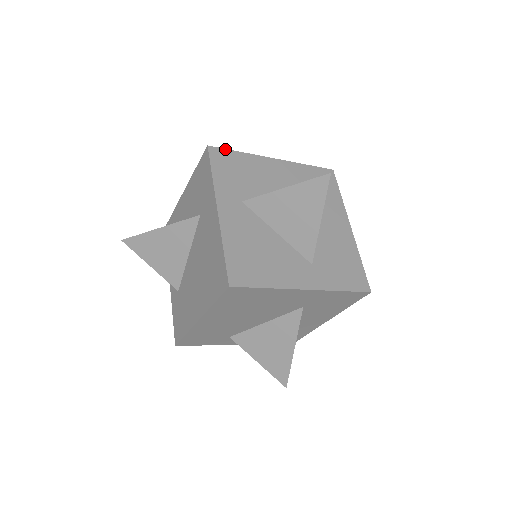
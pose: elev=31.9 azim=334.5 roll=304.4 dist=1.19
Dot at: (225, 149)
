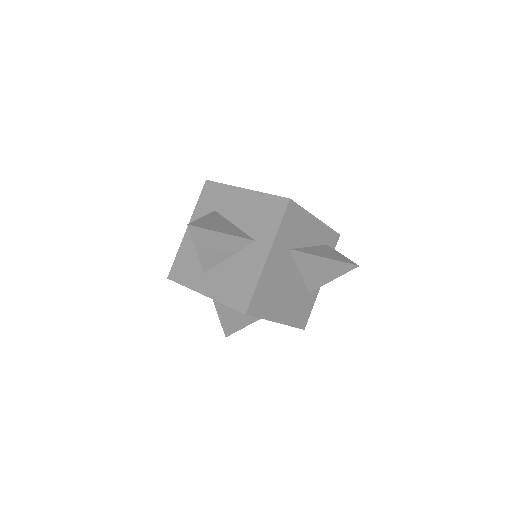
Dot at: (172, 266)
